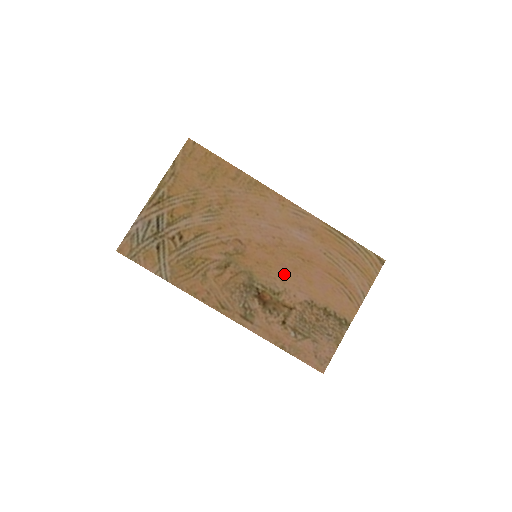
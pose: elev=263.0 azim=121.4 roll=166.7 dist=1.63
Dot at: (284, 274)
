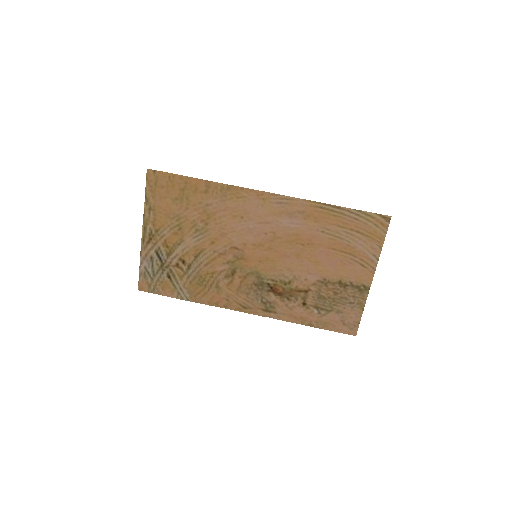
Dot at: (289, 263)
